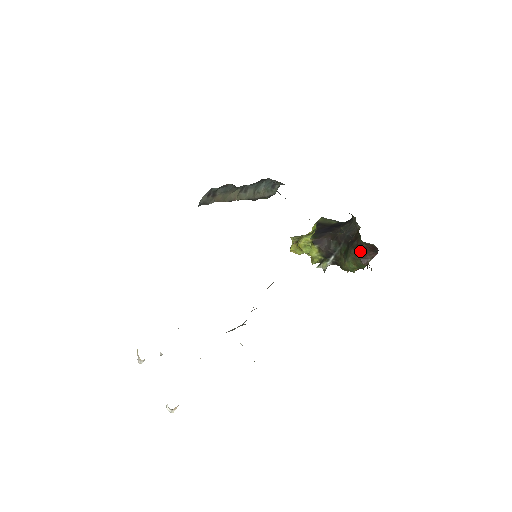
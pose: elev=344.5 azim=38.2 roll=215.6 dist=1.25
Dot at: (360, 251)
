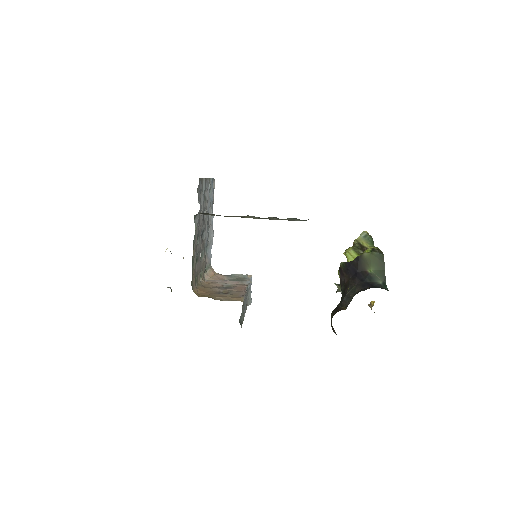
Dot at: occluded
